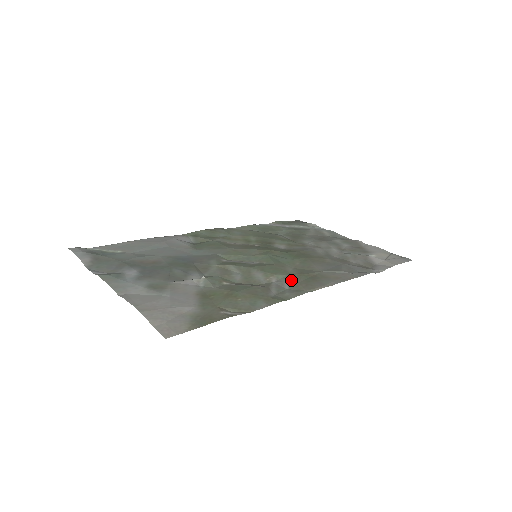
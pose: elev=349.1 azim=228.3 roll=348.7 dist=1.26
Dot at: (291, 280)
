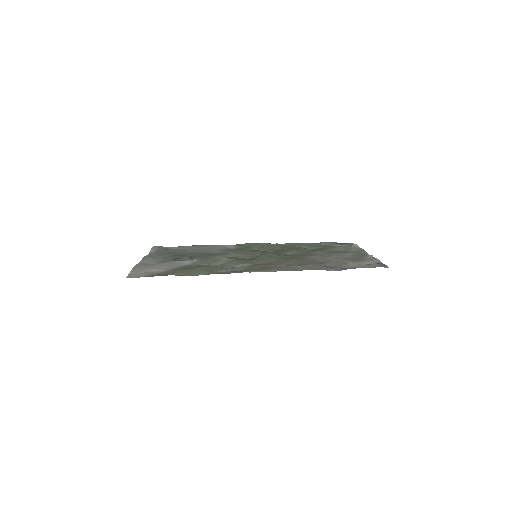
Dot at: (248, 267)
